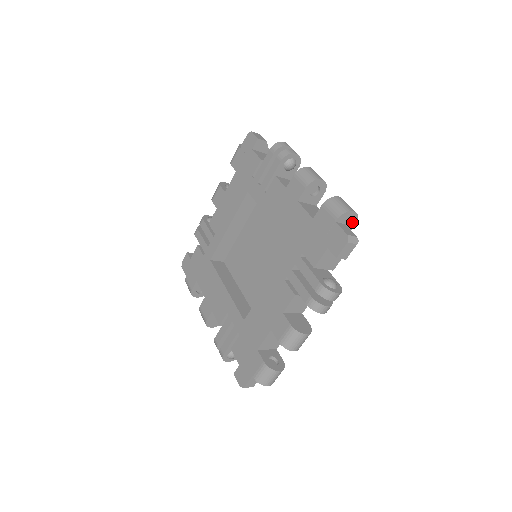
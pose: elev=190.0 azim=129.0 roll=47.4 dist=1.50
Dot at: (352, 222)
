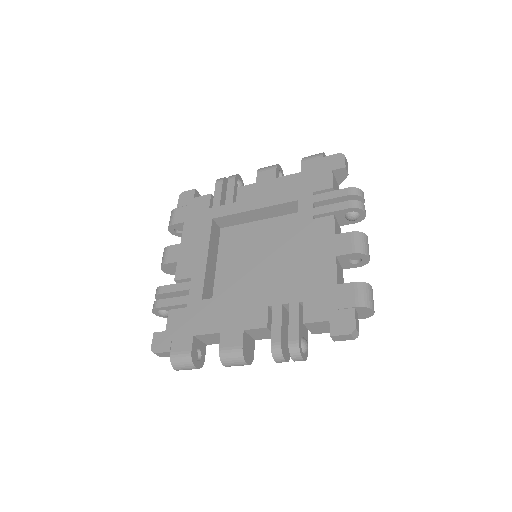
Dot at: occluded
